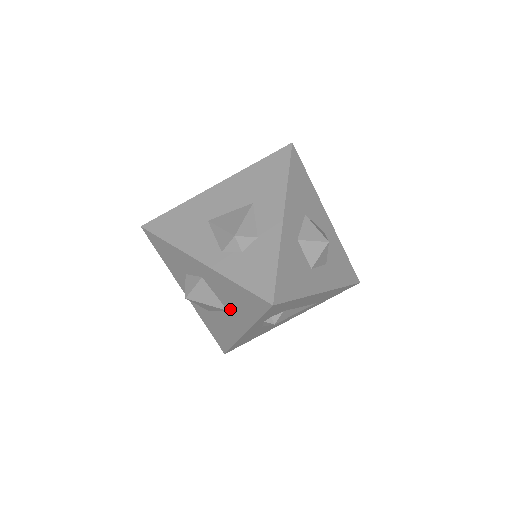
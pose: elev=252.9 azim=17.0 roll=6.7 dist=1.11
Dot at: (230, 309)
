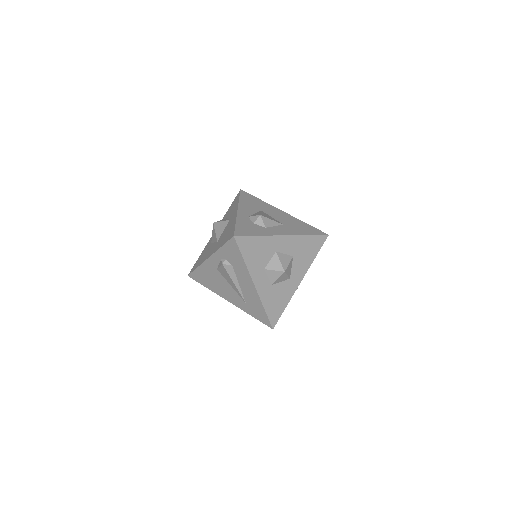
Dot at: (219, 240)
